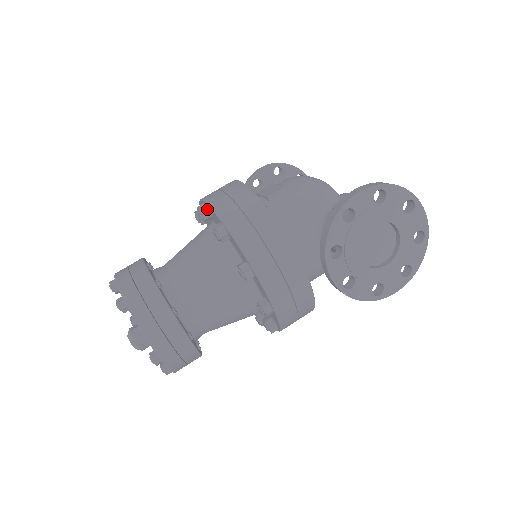
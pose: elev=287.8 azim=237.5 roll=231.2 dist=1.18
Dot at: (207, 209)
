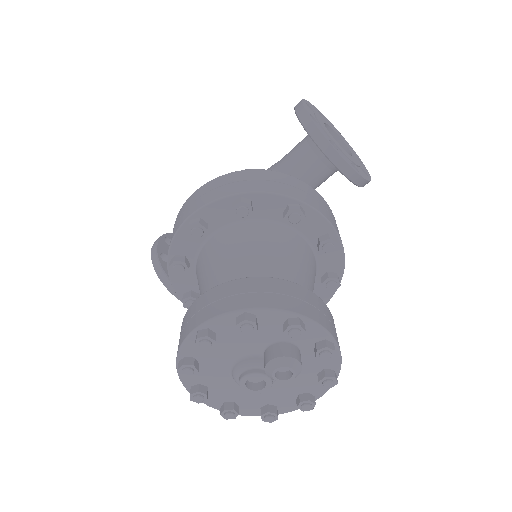
Dot at: (200, 219)
